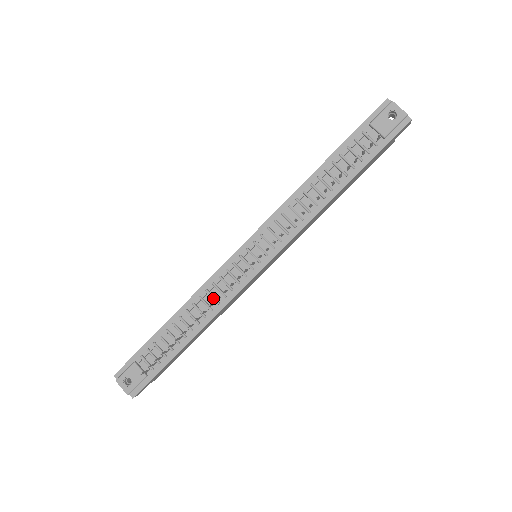
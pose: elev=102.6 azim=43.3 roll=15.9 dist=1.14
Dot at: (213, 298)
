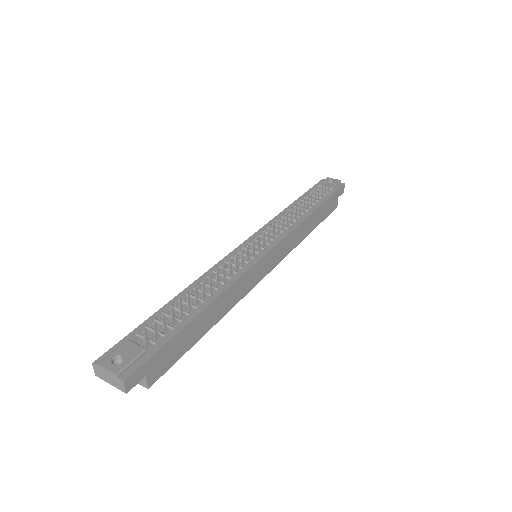
Dot at: occluded
